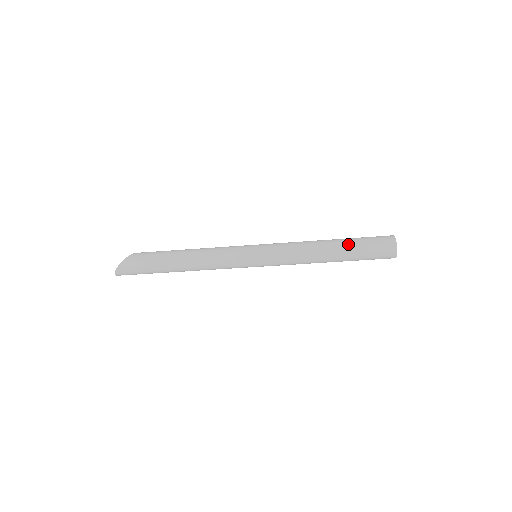
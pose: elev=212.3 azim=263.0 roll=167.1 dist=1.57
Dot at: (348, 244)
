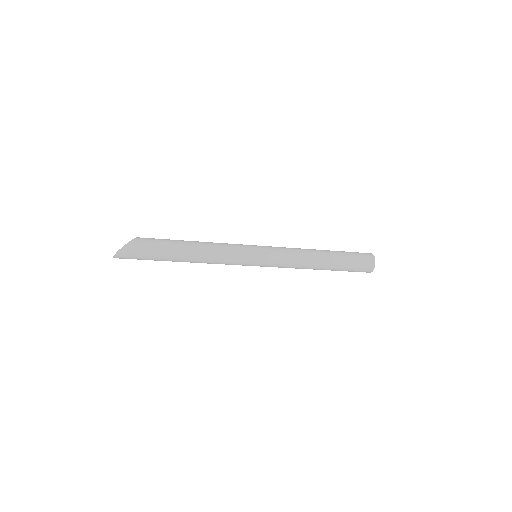
Dot at: (338, 257)
